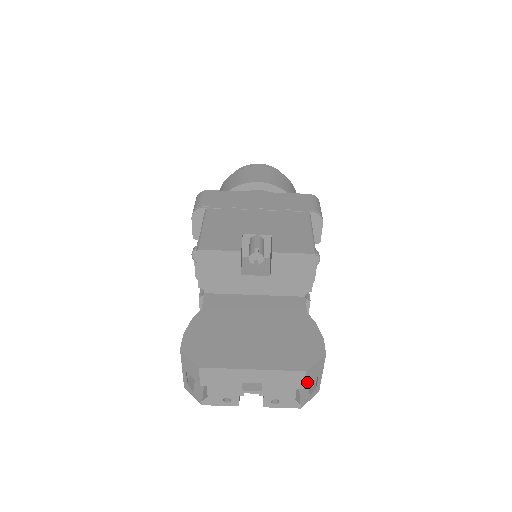
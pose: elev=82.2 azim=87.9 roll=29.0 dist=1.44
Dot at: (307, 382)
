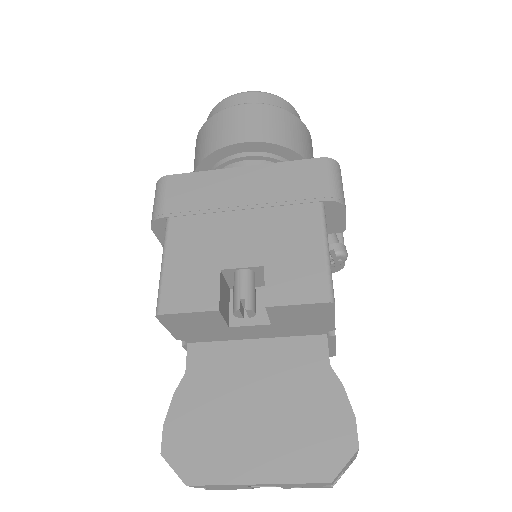
Dot at: (336, 479)
